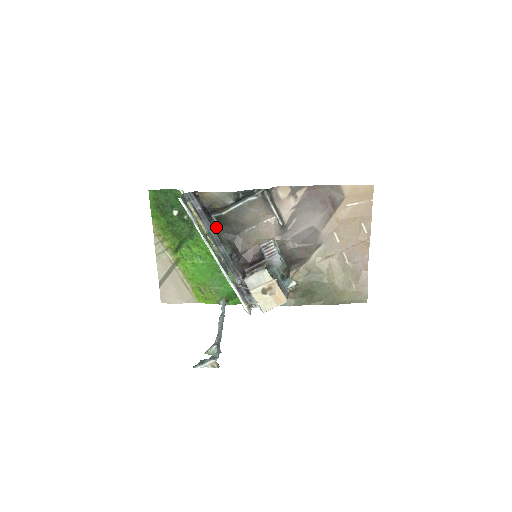
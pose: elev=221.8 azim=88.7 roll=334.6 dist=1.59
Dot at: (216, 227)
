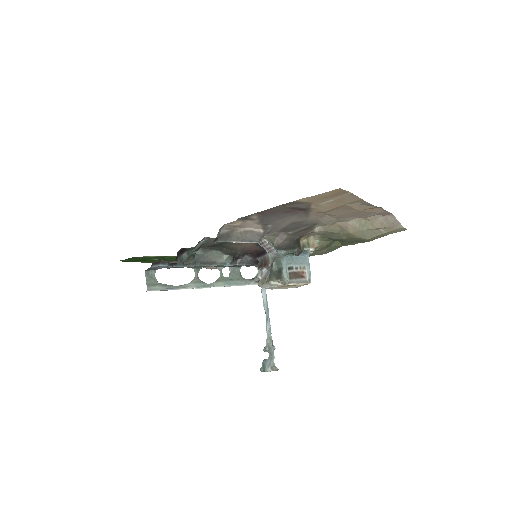
Dot at: (200, 249)
